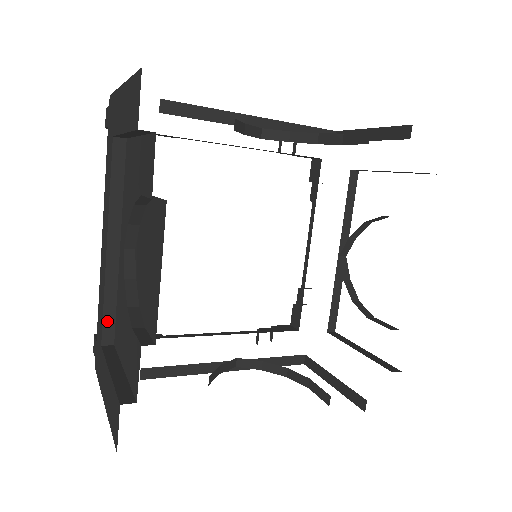
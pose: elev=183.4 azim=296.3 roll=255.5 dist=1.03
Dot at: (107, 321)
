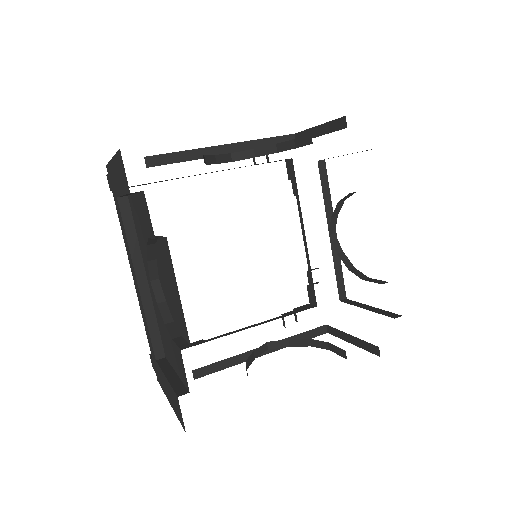
Dot at: (155, 340)
